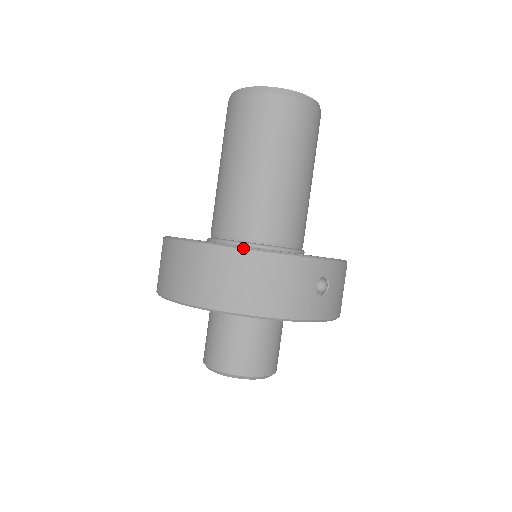
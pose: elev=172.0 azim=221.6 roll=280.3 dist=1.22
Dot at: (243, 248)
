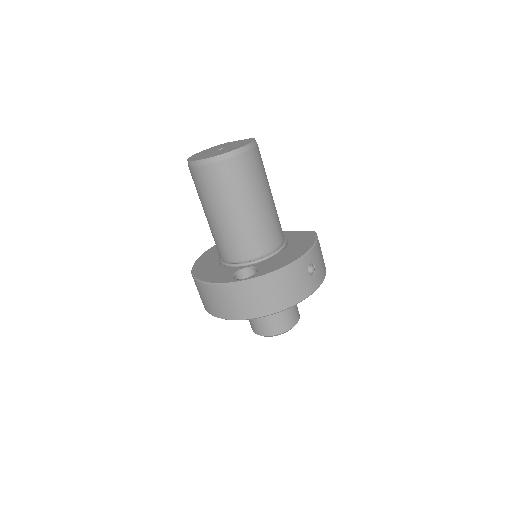
Dot at: (257, 278)
